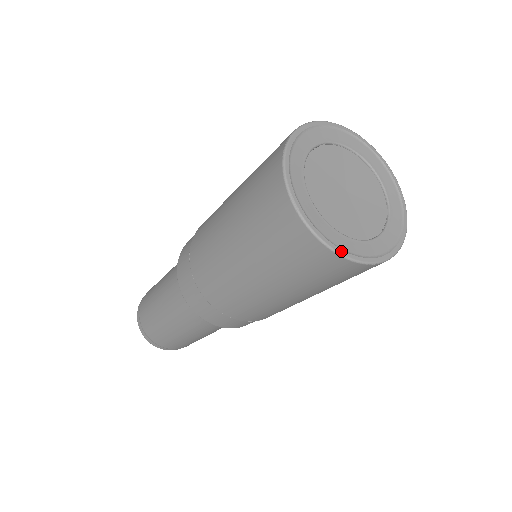
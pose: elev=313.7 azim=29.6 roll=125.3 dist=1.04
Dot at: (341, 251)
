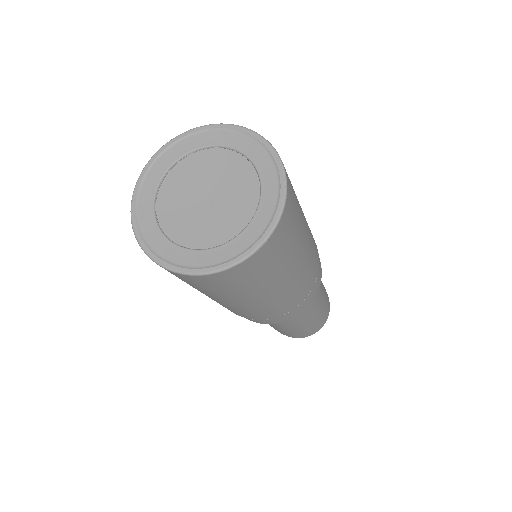
Dot at: (222, 266)
